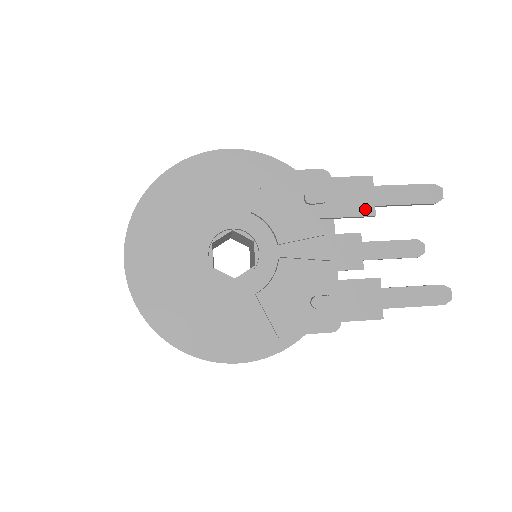
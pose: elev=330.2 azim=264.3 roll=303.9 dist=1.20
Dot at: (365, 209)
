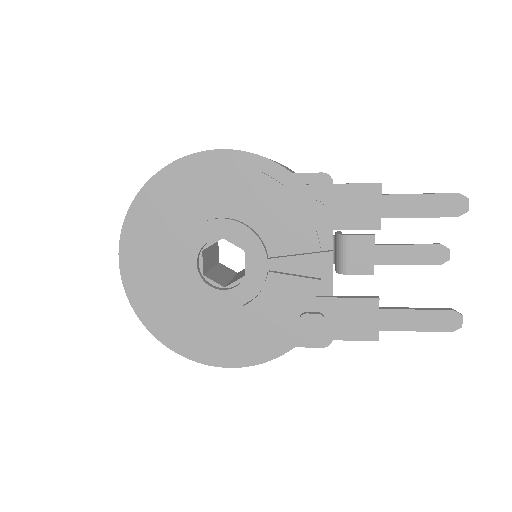
Dot at: (369, 222)
